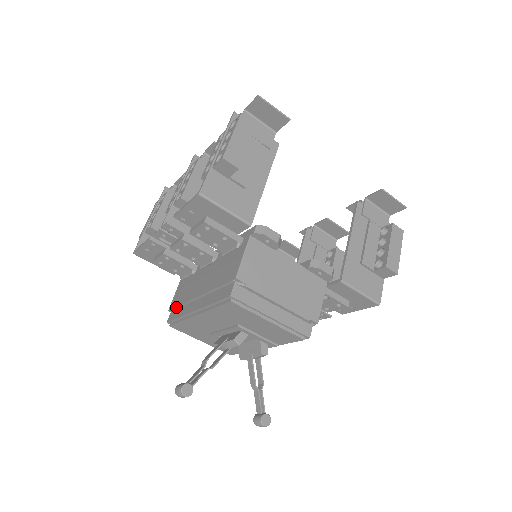
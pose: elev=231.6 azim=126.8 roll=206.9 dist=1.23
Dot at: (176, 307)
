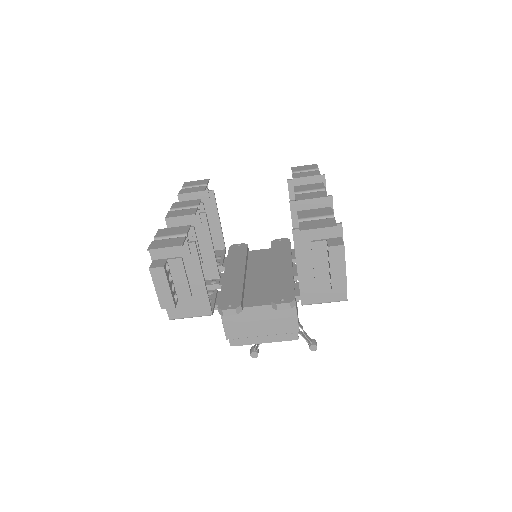
Dot at: occluded
